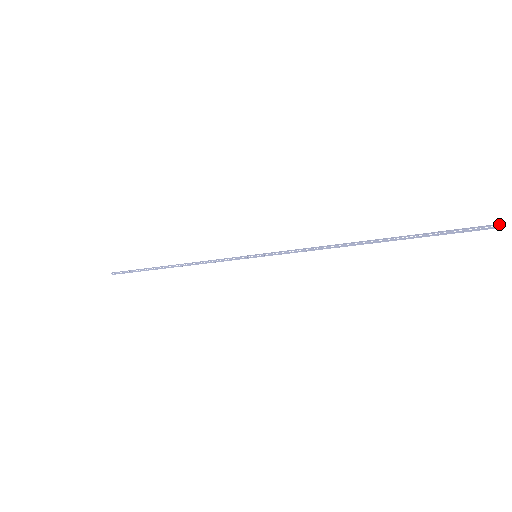
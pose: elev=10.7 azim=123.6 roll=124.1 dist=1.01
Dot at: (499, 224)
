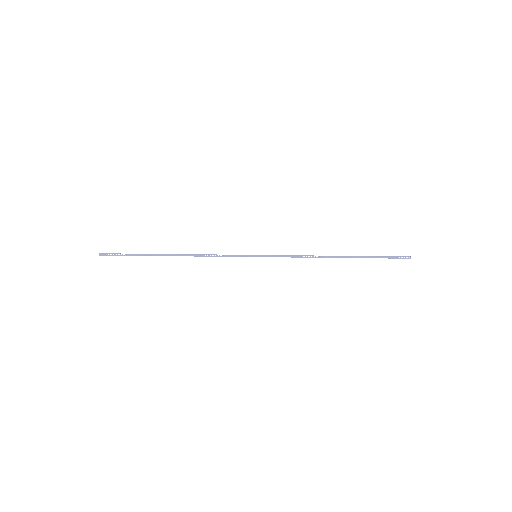
Dot at: occluded
